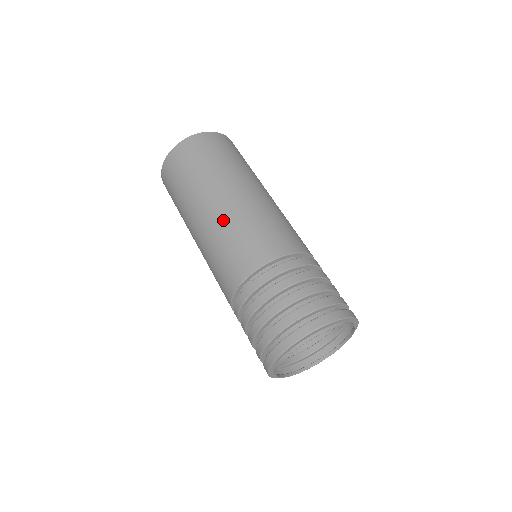
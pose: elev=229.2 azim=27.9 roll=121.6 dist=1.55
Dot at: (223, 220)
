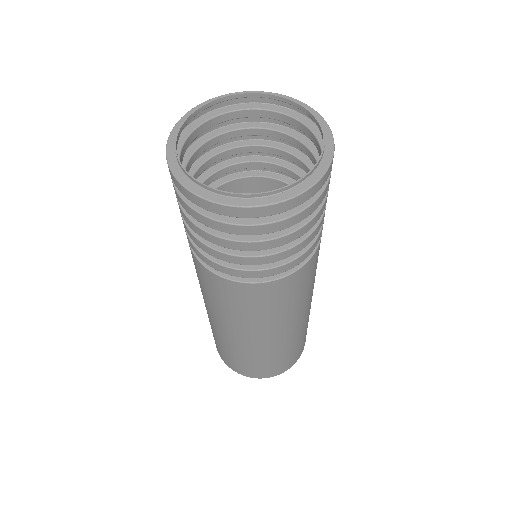
Dot at: occluded
